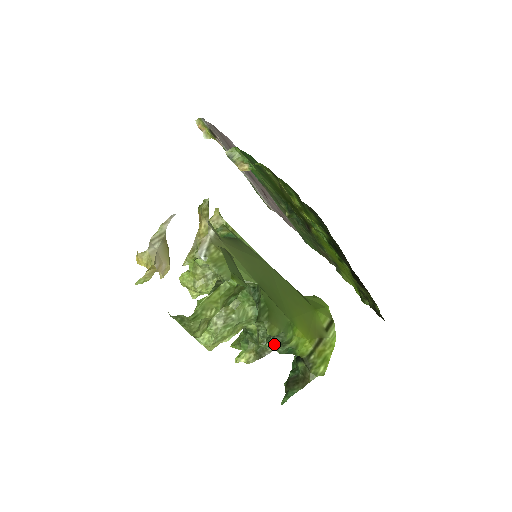
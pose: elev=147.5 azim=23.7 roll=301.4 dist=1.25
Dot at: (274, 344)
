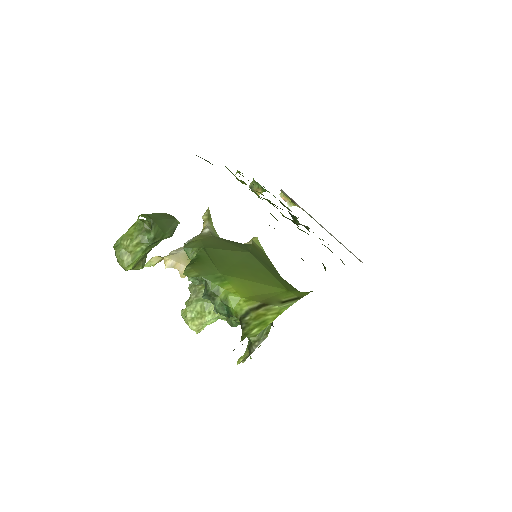
Dot at: (203, 295)
